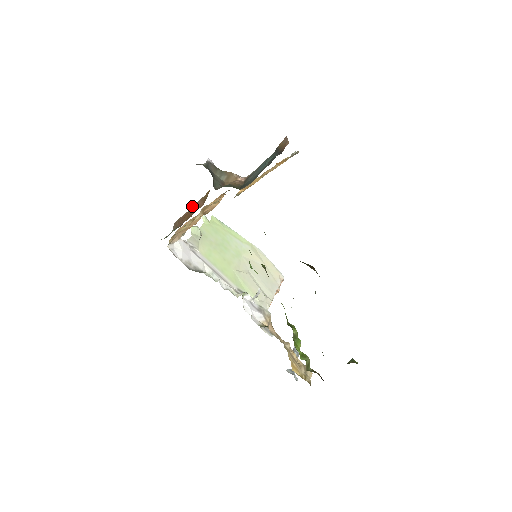
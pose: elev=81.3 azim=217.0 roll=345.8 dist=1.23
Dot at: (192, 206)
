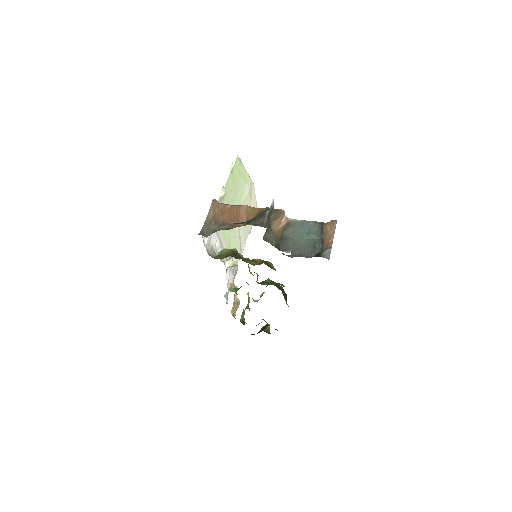
Dot at: (236, 207)
